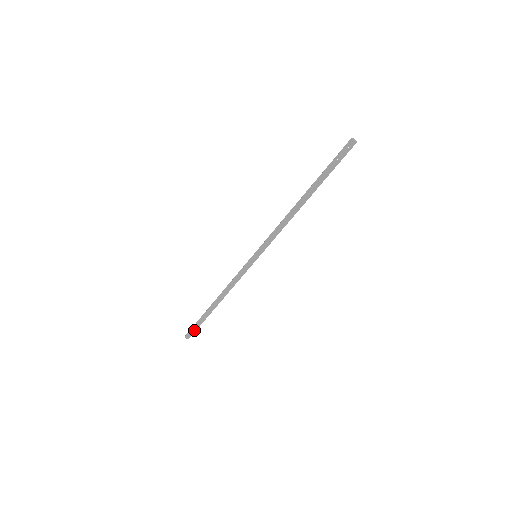
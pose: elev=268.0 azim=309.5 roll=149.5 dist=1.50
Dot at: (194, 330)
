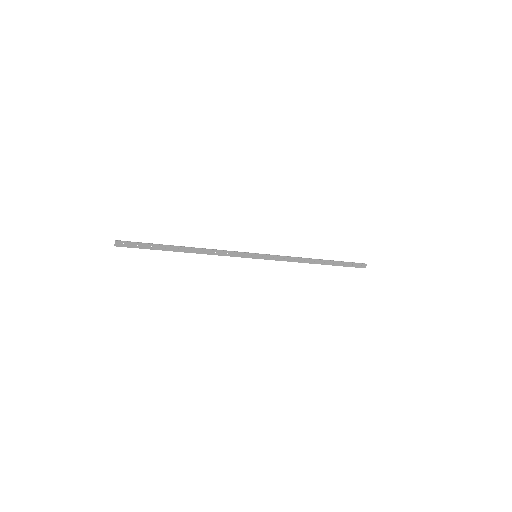
Dot at: (135, 246)
